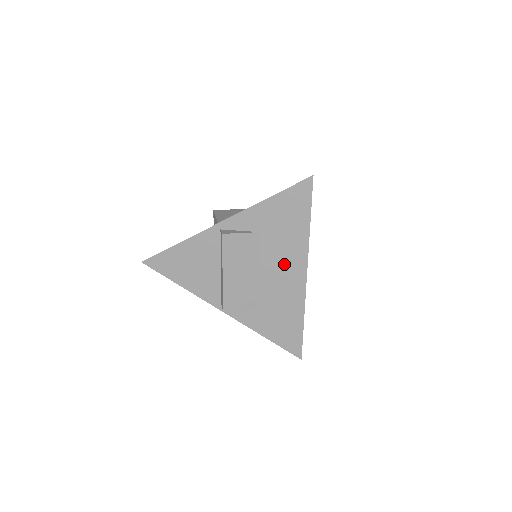
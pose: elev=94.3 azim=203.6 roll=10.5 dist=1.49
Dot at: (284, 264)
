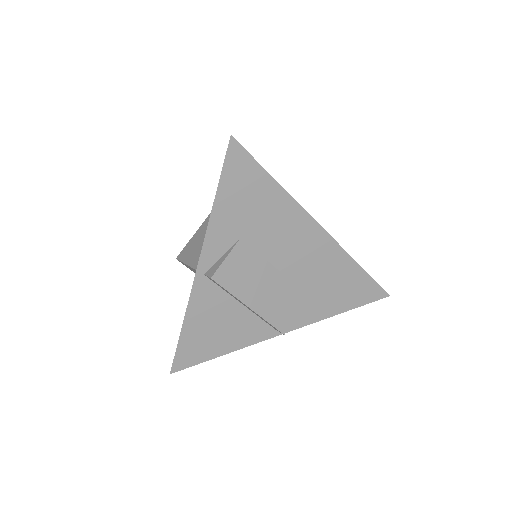
Dot at: (291, 240)
